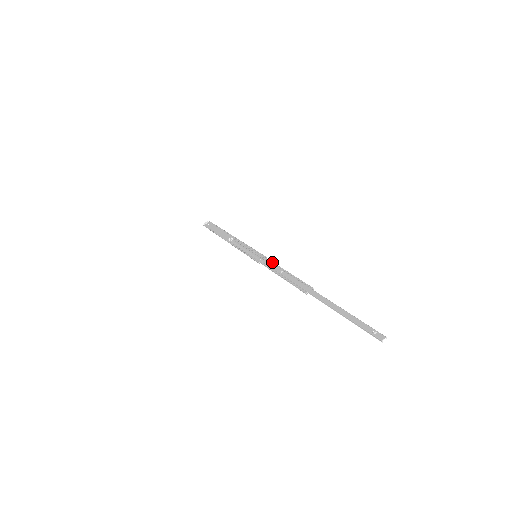
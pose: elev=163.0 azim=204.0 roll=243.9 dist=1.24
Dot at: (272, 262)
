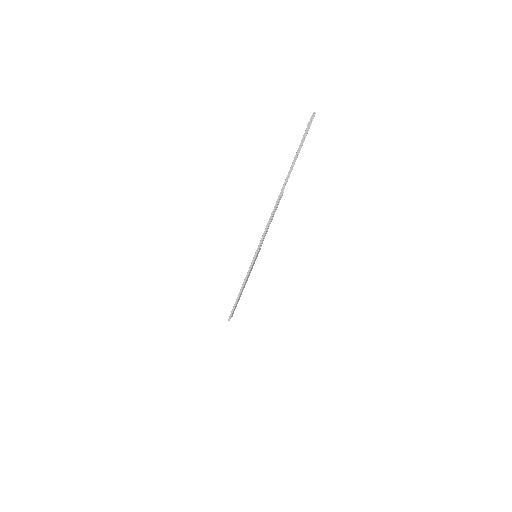
Dot at: occluded
